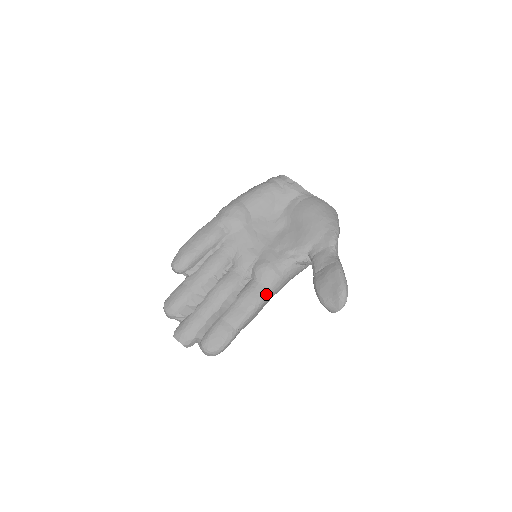
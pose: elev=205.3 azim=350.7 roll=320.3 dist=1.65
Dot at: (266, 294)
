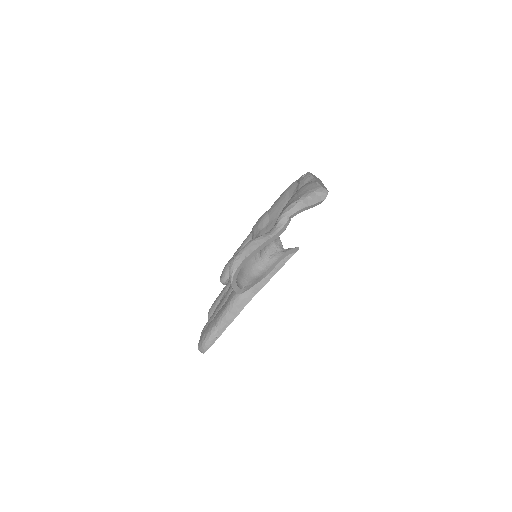
Dot at: occluded
